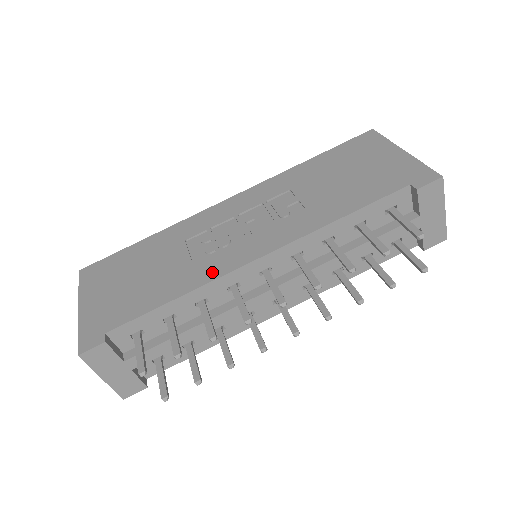
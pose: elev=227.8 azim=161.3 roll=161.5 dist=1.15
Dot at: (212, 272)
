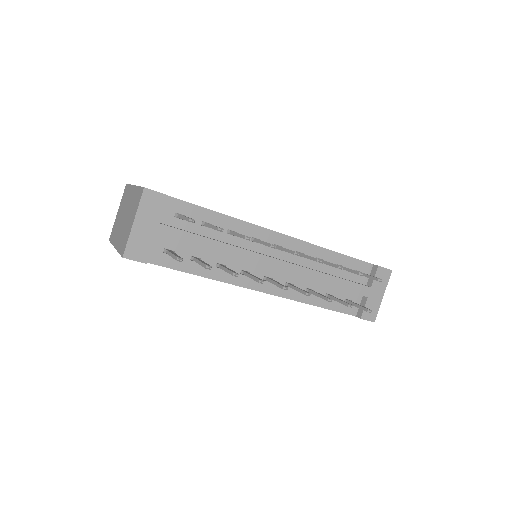
Dot at: occluded
